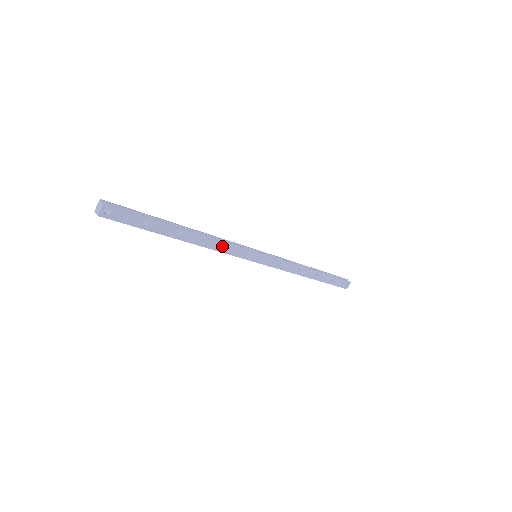
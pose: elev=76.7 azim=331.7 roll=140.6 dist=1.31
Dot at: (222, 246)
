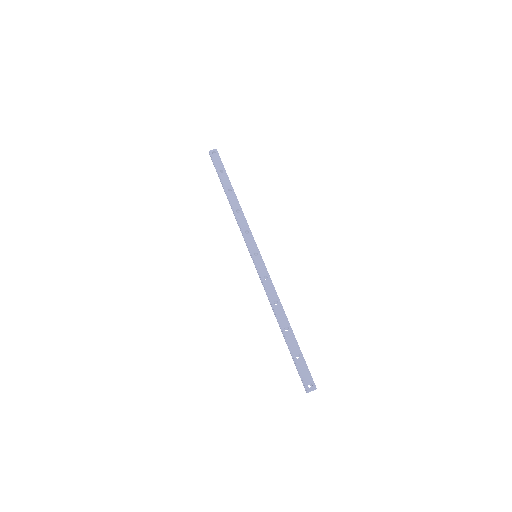
Dot at: (243, 221)
